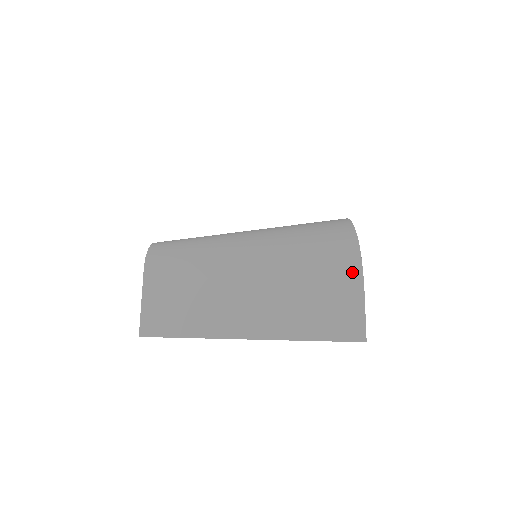
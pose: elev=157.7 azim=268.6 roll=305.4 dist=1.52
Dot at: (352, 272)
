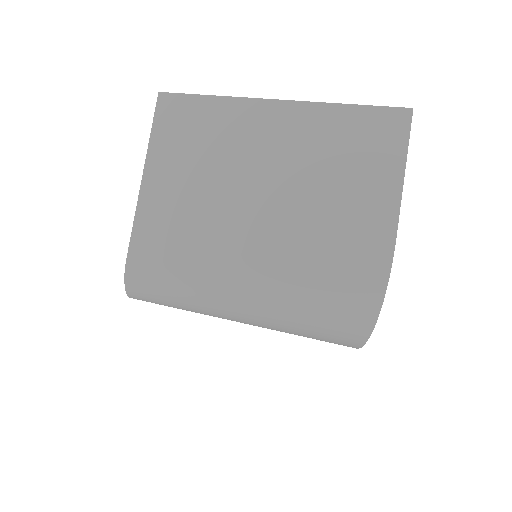
Dot at: occluded
